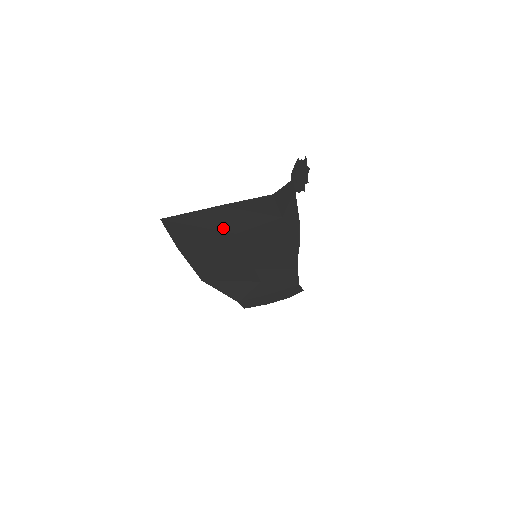
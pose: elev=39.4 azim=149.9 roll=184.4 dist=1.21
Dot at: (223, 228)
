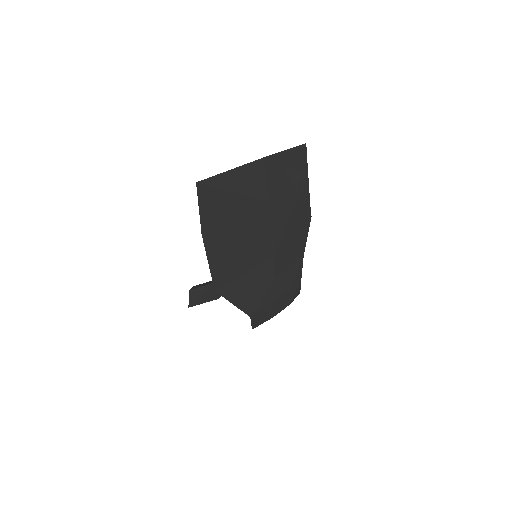
Dot at: (257, 193)
